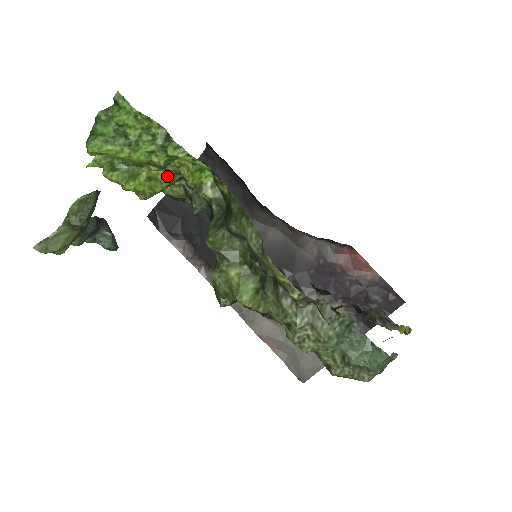
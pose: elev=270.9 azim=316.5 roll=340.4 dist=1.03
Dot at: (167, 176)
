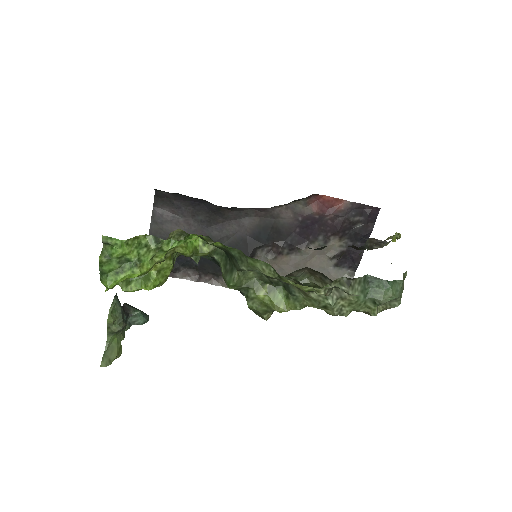
Dot at: (170, 261)
